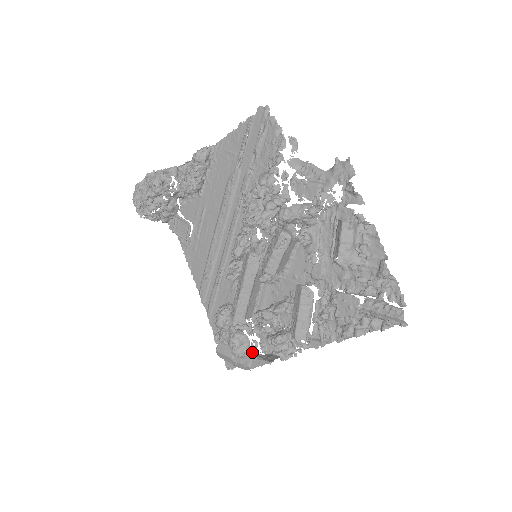
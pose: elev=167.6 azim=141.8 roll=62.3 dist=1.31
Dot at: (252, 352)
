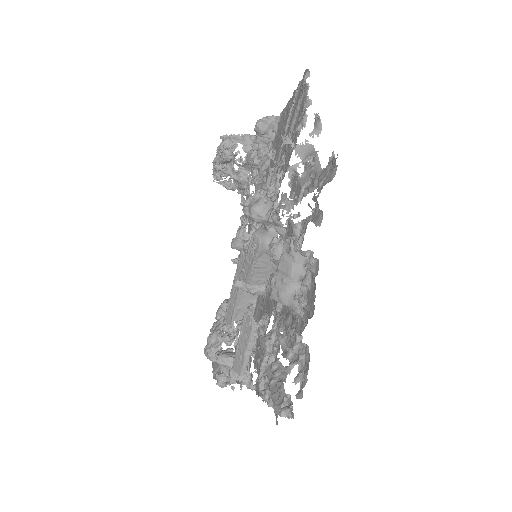
Dot at: occluded
